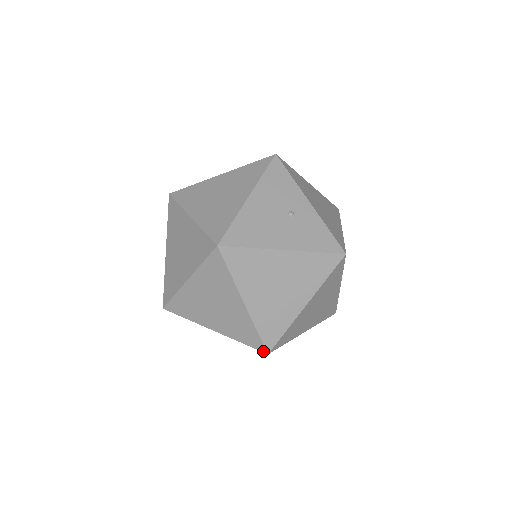
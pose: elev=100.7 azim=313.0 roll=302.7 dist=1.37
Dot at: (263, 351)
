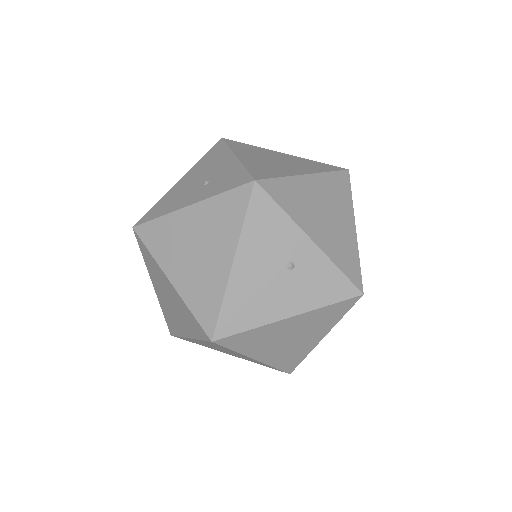
Dot at: occluded
